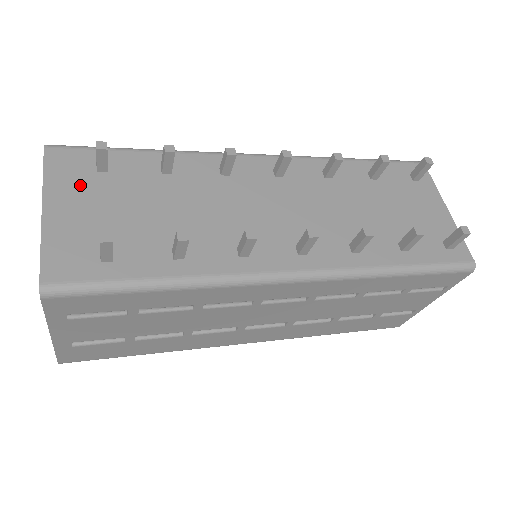
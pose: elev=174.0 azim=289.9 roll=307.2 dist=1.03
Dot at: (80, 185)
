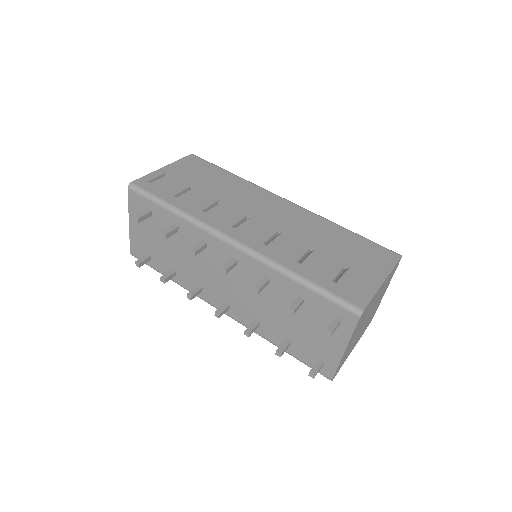
Dot at: occluded
